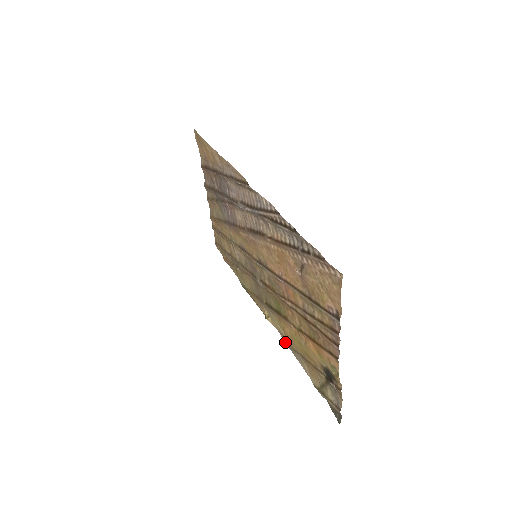
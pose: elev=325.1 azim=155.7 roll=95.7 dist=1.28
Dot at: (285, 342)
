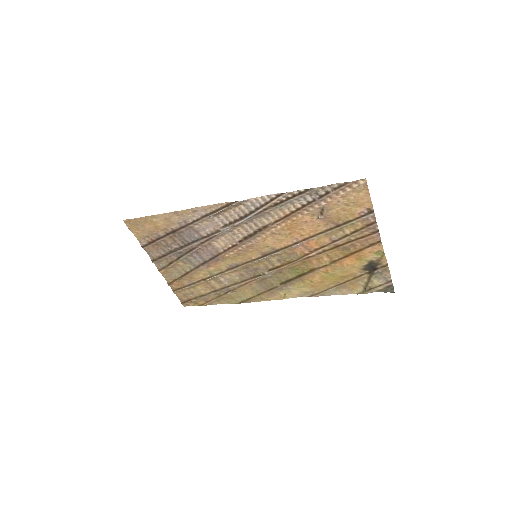
Dot at: (311, 296)
